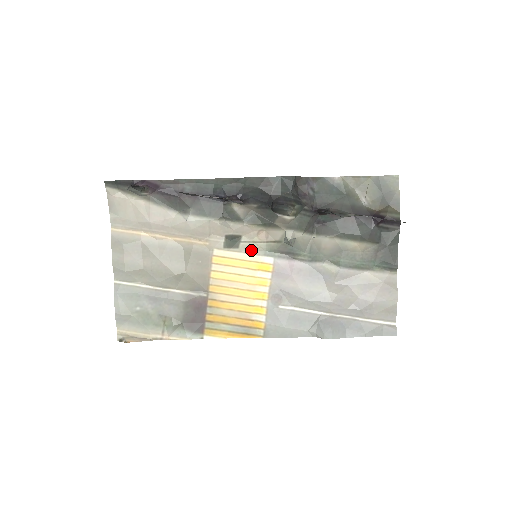
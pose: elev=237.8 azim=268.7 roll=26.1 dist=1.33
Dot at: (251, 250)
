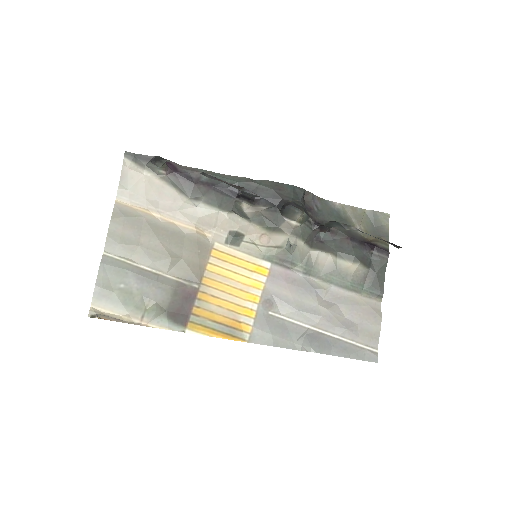
Dot at: (251, 251)
